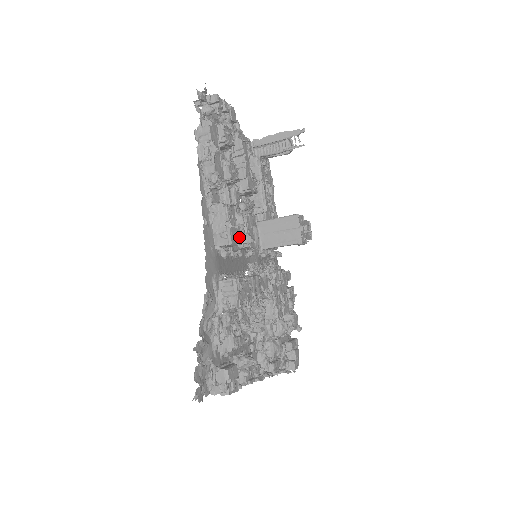
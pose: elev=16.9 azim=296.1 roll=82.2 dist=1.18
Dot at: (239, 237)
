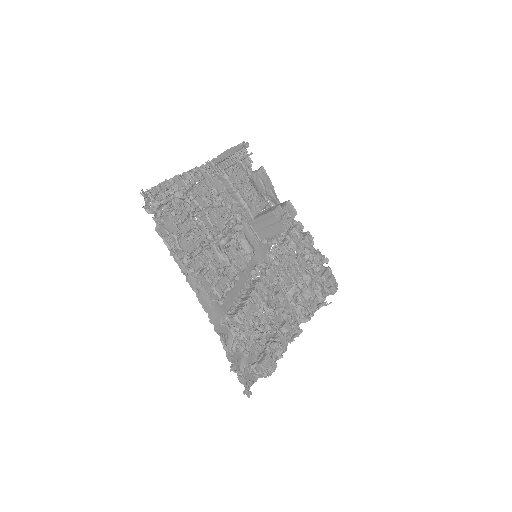
Dot at: (227, 280)
